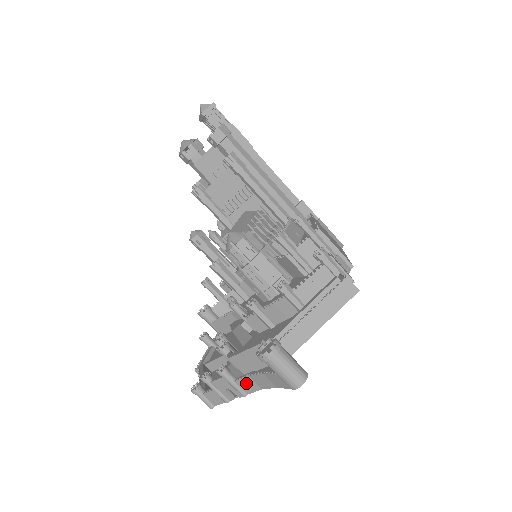
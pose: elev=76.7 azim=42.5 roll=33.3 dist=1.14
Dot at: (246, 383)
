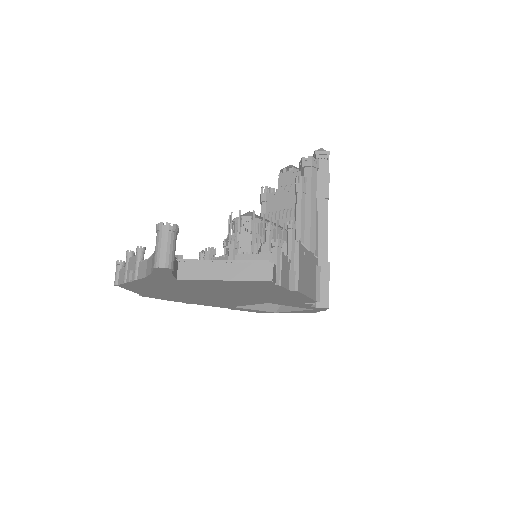
Dot at: (143, 267)
